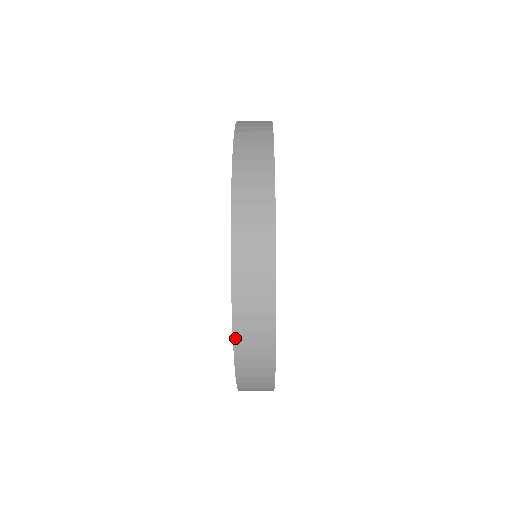
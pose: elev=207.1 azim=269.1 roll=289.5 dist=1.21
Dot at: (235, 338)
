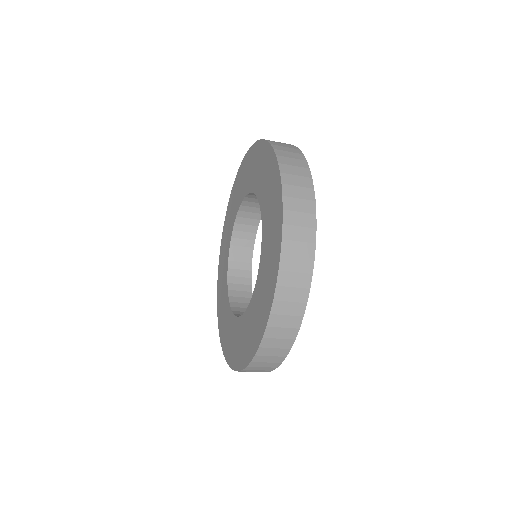
Dot at: (230, 366)
